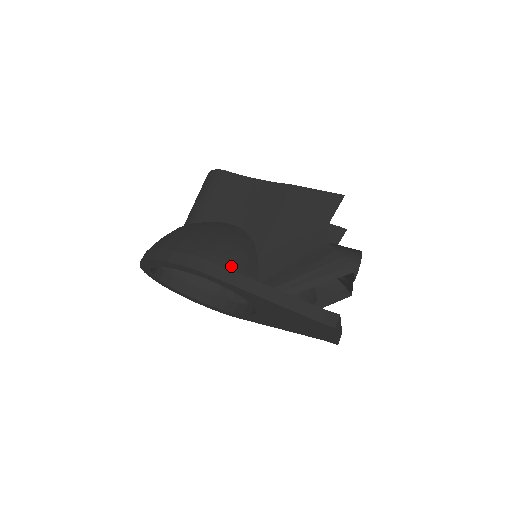
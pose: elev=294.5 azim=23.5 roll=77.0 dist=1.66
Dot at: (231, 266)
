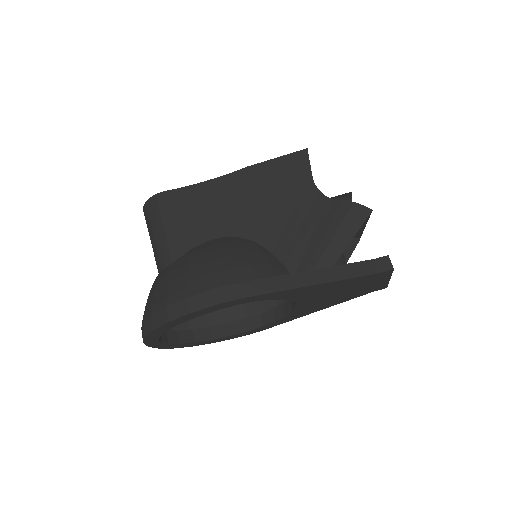
Dot at: (260, 275)
